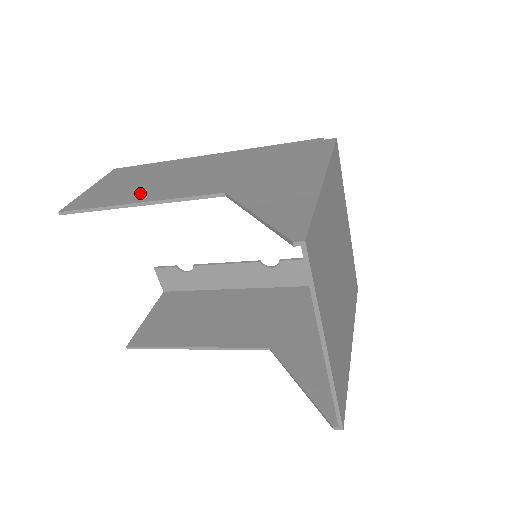
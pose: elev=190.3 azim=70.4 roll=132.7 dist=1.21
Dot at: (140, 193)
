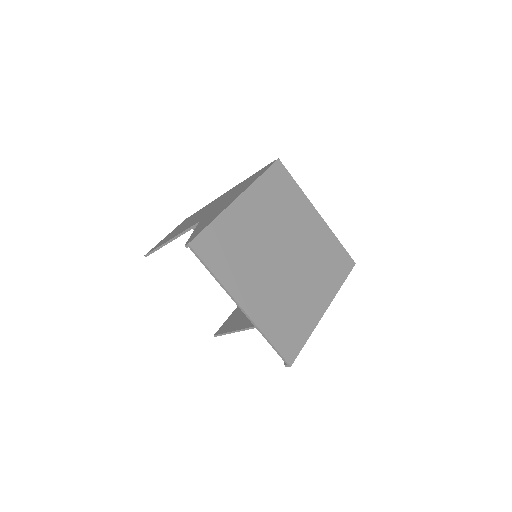
Dot at: (176, 233)
